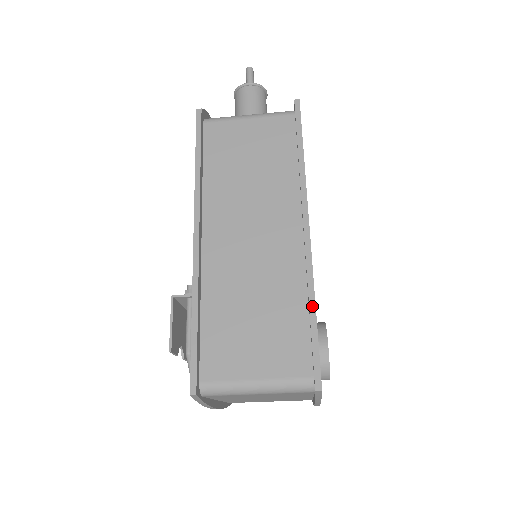
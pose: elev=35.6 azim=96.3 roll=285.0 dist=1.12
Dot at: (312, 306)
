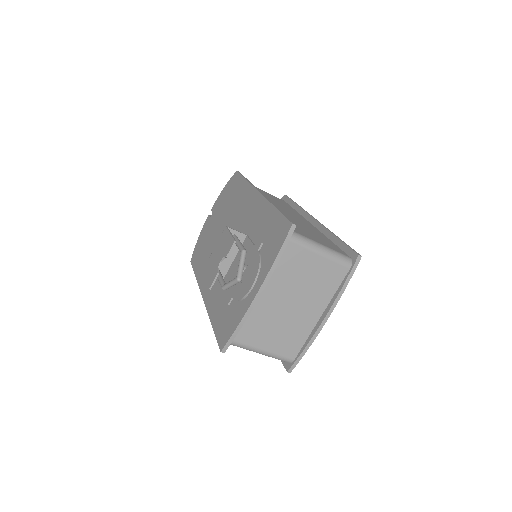
Dot at: (337, 236)
